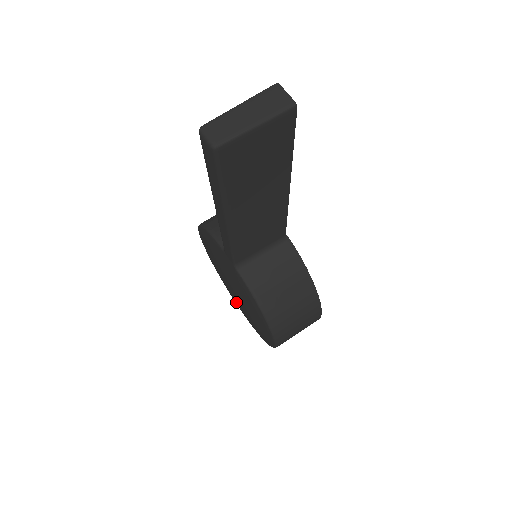
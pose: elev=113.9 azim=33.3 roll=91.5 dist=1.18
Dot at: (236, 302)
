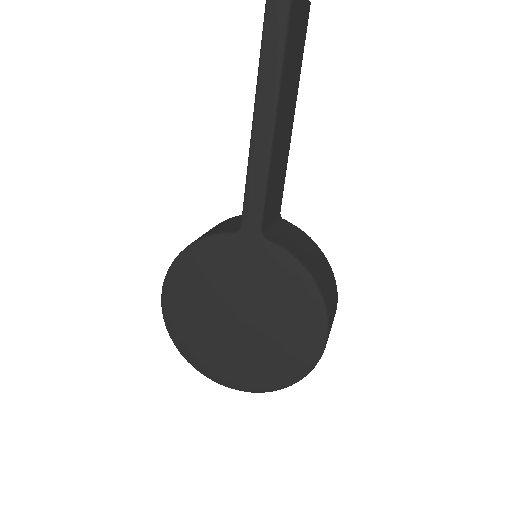
Dot at: (239, 356)
